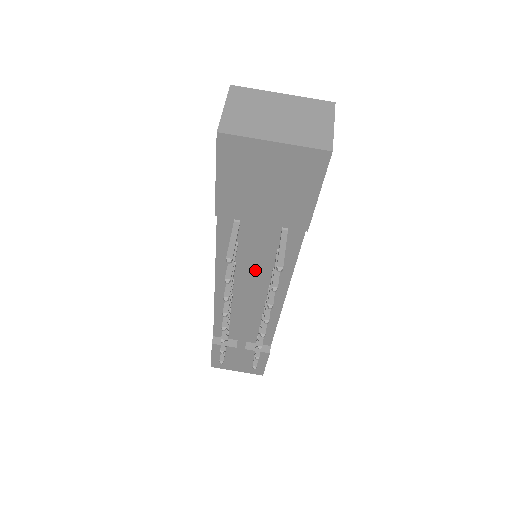
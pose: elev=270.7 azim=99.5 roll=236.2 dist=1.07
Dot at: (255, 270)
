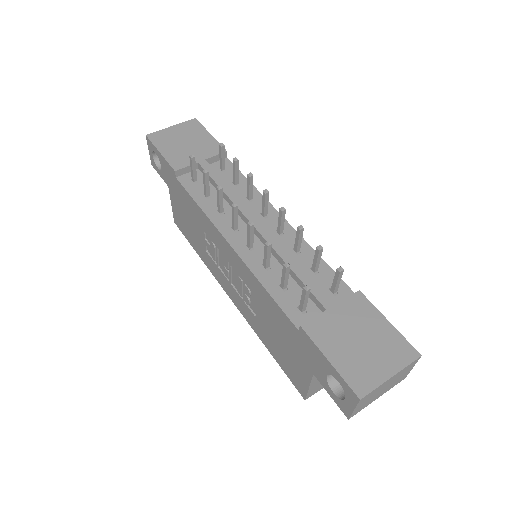
Dot at: (231, 193)
